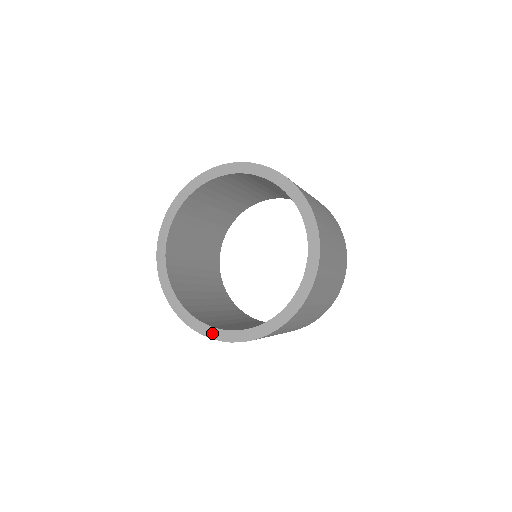
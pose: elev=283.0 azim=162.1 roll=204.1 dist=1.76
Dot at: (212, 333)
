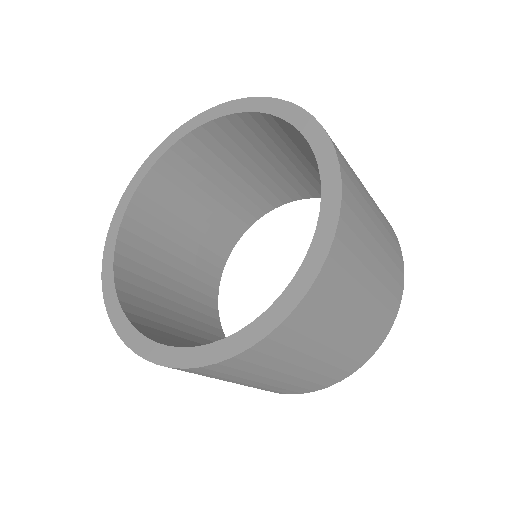
Dot at: (108, 284)
